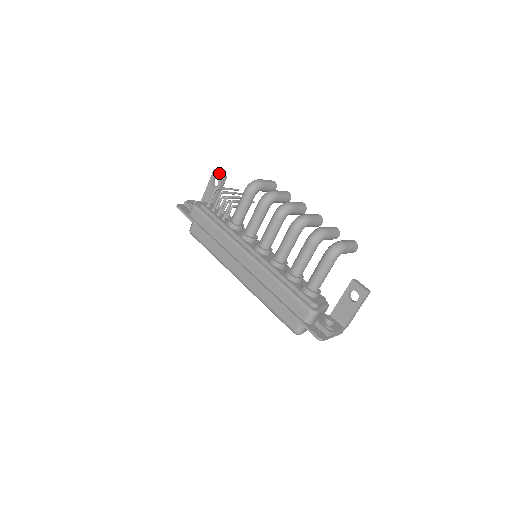
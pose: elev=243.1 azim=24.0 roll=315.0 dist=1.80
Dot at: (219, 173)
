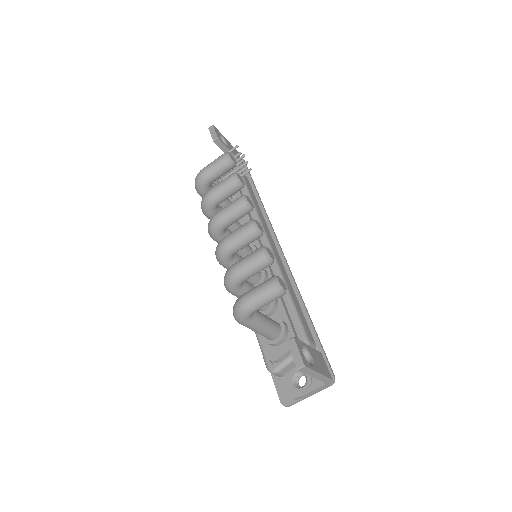
Dot at: (211, 135)
